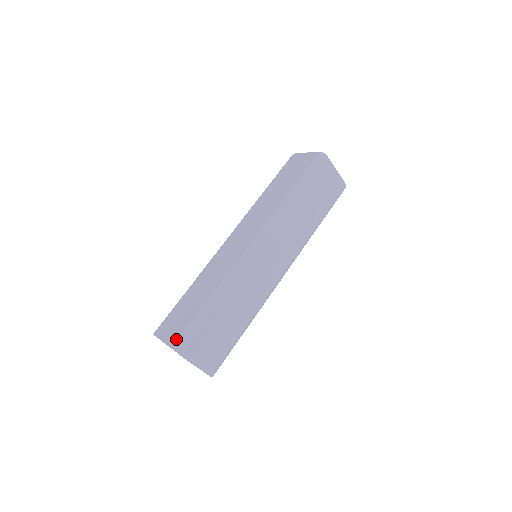
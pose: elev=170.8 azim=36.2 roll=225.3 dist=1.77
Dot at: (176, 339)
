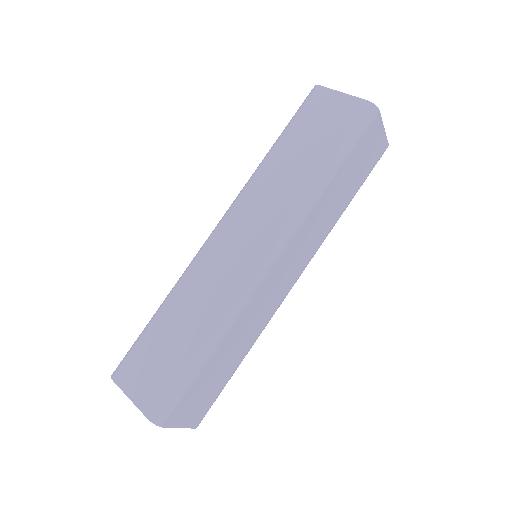
Dot at: (153, 407)
